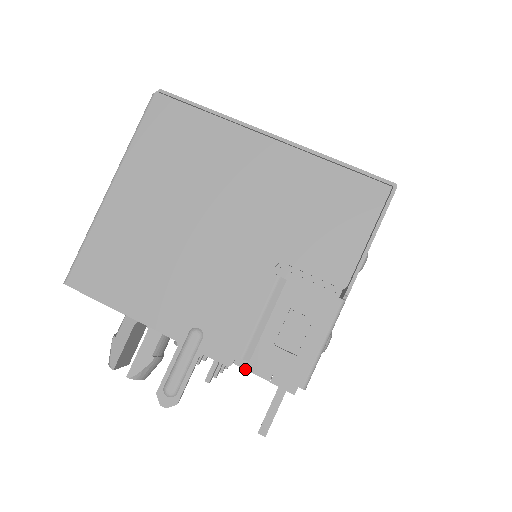
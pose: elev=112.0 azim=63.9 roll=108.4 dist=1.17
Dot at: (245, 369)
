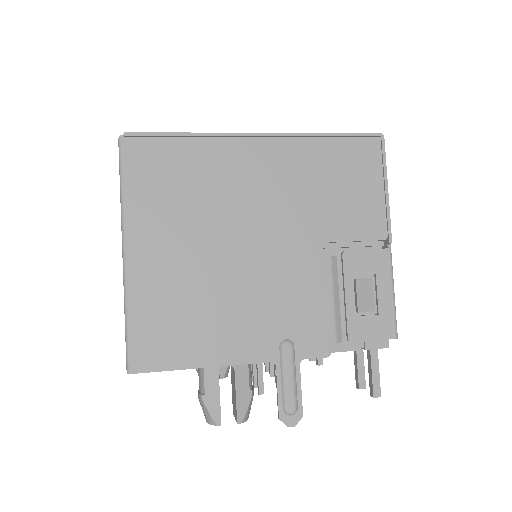
Dot at: (334, 352)
